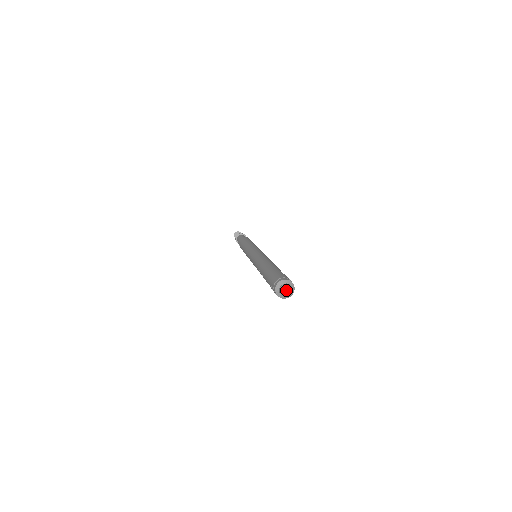
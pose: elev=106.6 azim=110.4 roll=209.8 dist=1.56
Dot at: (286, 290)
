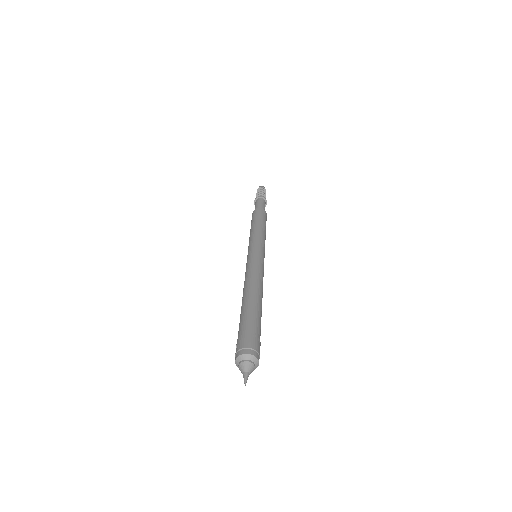
Dot at: (245, 371)
